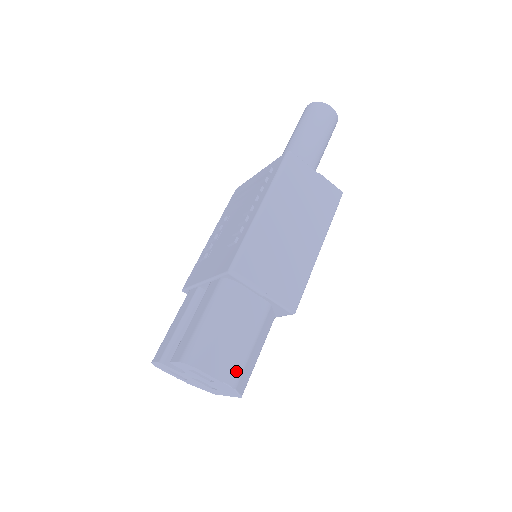
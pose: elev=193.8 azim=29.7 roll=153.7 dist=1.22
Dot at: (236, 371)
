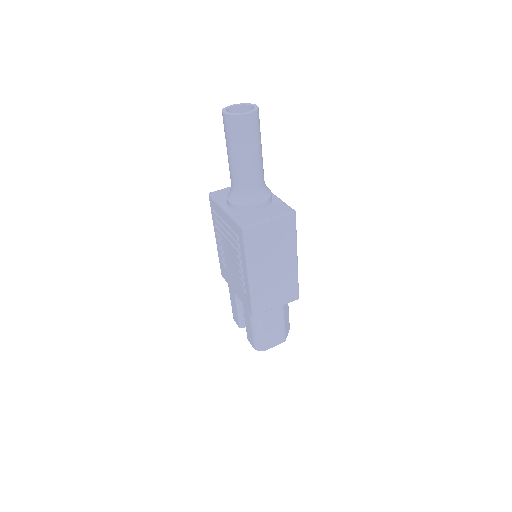
Dot at: (282, 337)
